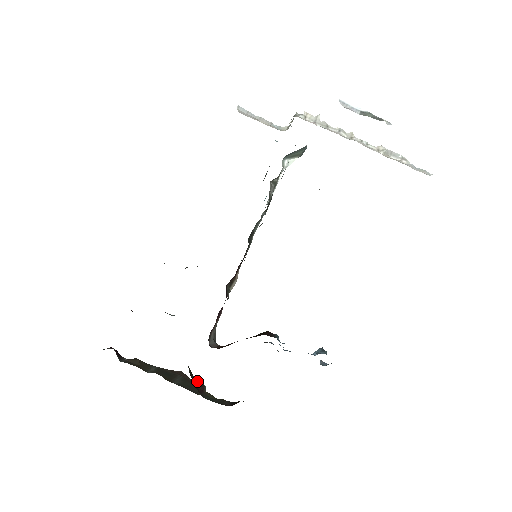
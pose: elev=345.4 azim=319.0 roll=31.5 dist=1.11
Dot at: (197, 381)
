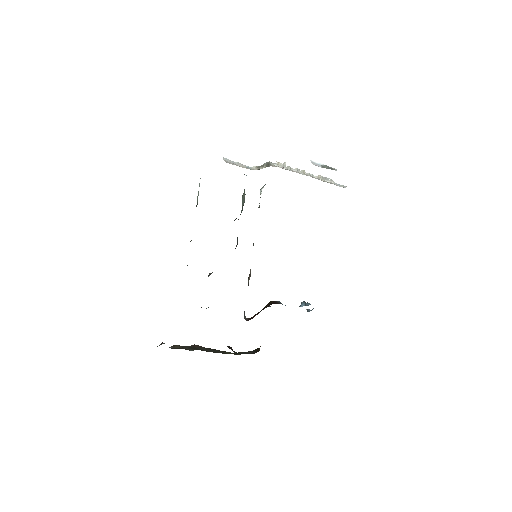
Dot at: occluded
